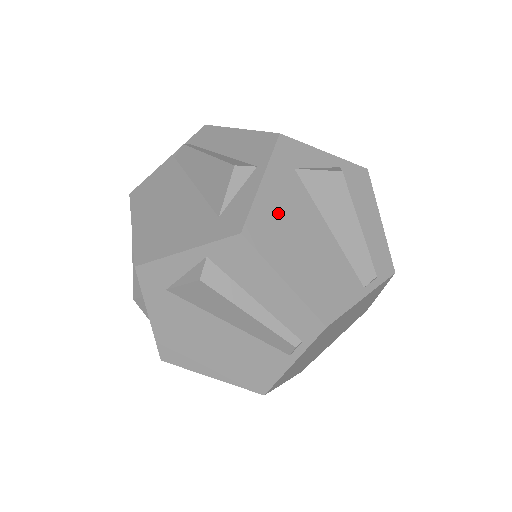
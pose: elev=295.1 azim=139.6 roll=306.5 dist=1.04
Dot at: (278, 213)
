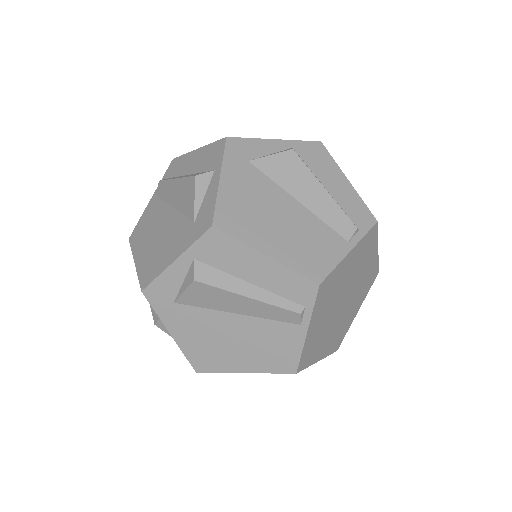
Dot at: occluded
